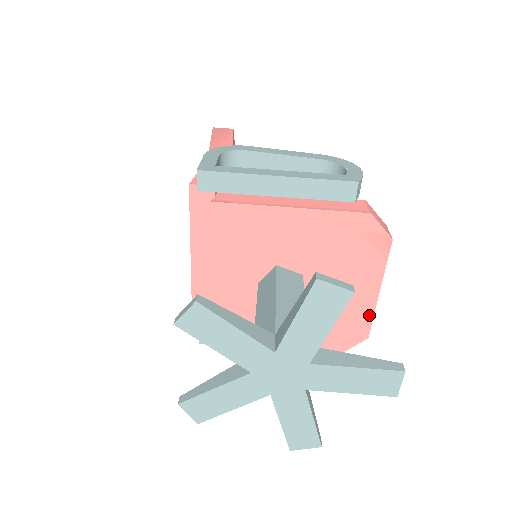
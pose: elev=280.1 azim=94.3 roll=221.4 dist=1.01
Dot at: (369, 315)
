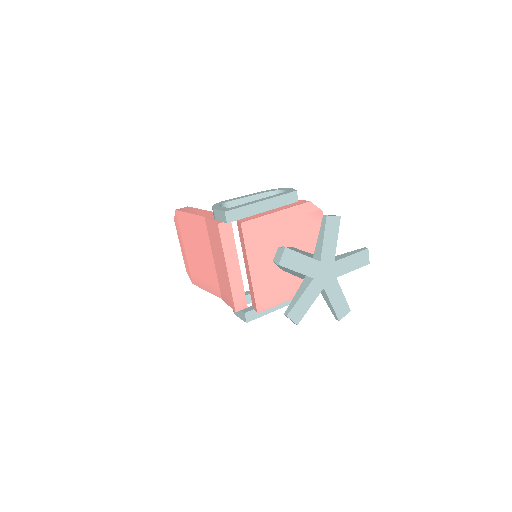
Dot at: occluded
